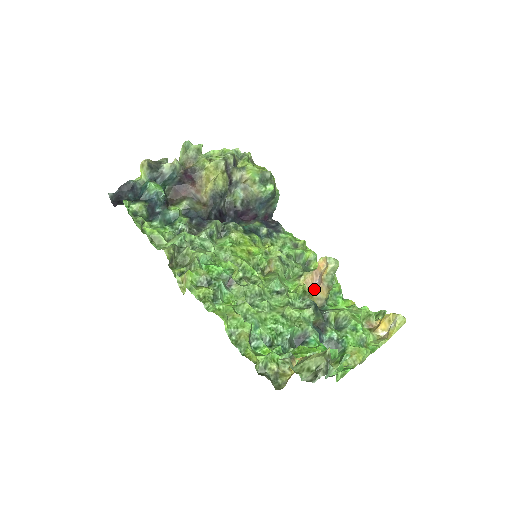
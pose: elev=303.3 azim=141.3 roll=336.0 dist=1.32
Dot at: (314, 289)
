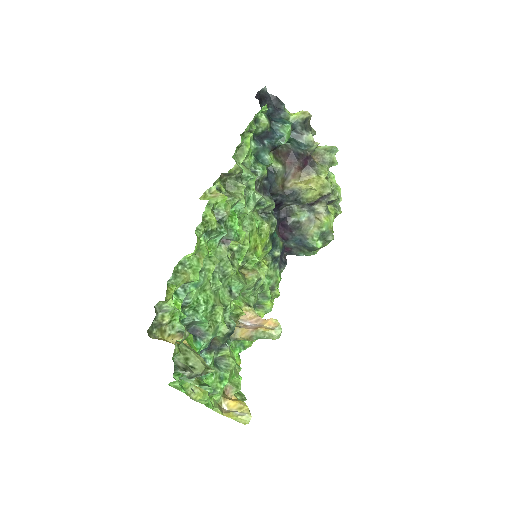
Dot at: (242, 323)
